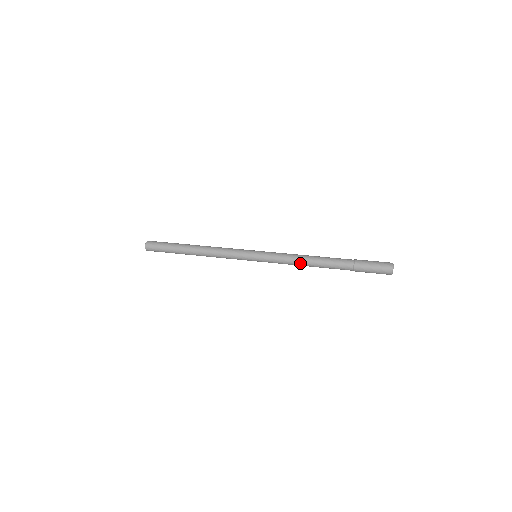
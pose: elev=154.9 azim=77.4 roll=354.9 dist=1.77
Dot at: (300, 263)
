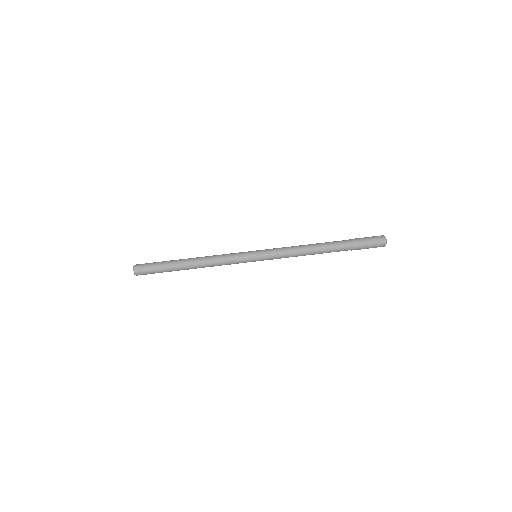
Dot at: (302, 255)
